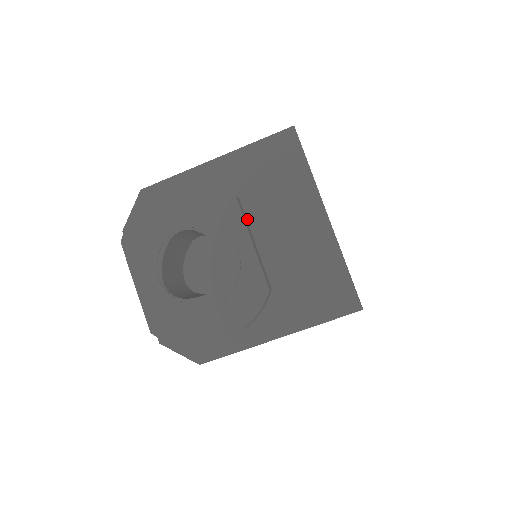
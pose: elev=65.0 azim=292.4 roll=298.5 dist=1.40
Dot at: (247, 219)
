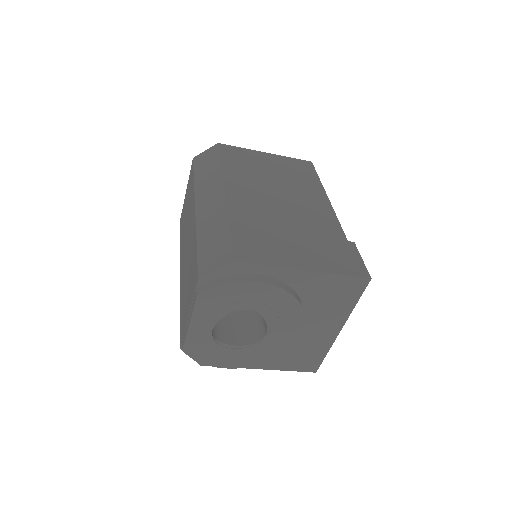
Dot at: occluded
